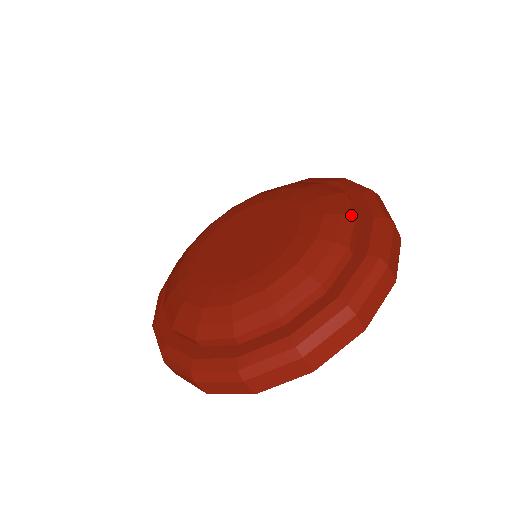
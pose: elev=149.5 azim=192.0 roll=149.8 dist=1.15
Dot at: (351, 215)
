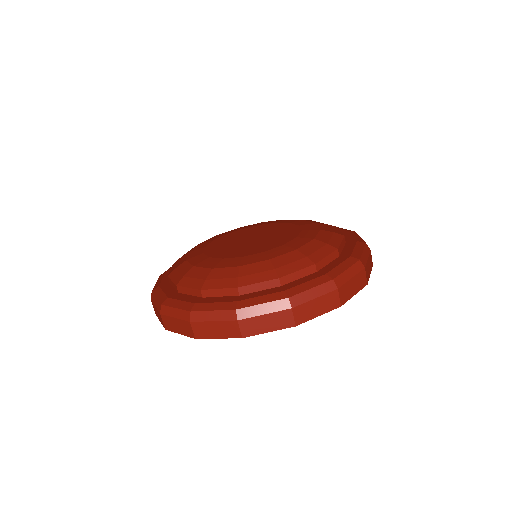
Dot at: (311, 261)
